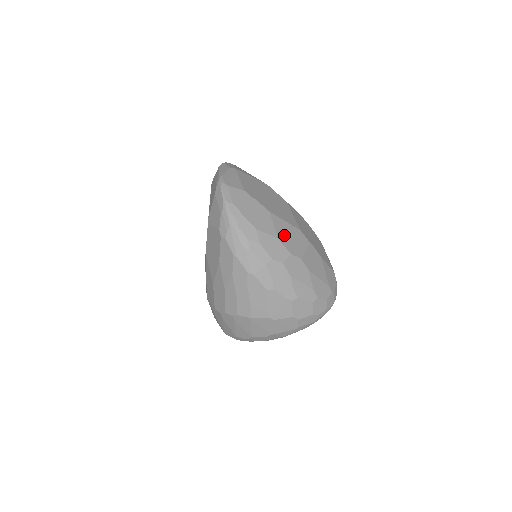
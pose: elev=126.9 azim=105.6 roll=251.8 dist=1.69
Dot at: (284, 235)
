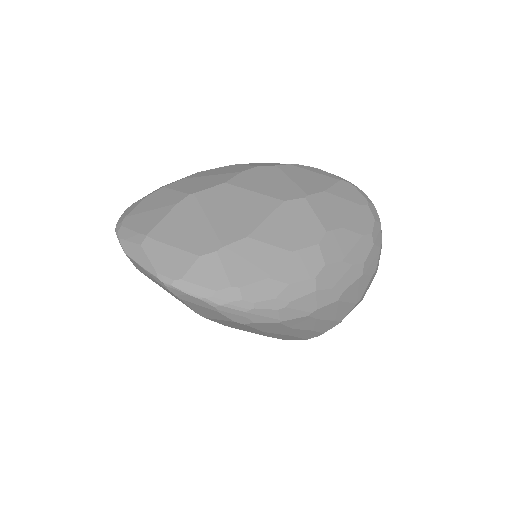
Dot at: (288, 236)
